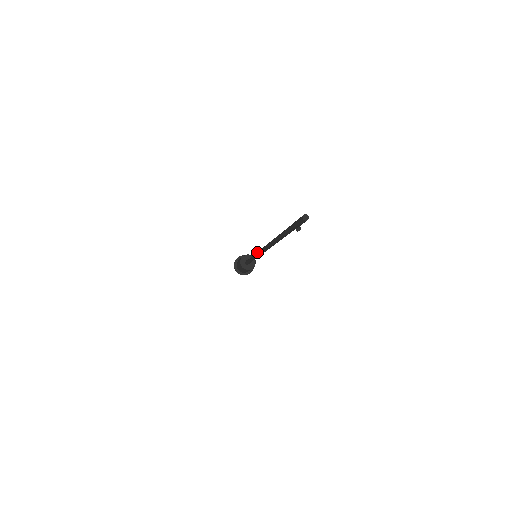
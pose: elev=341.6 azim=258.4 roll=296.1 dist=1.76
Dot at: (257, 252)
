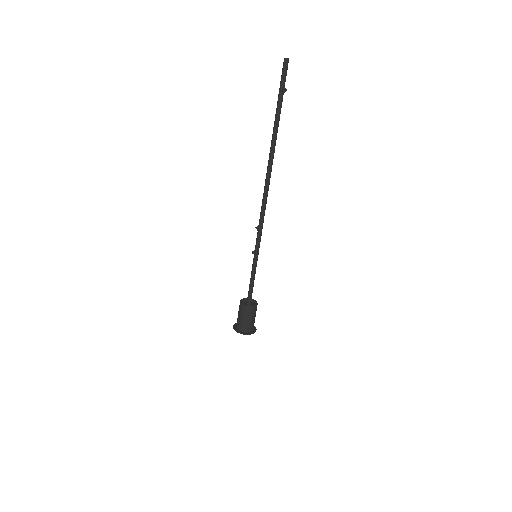
Dot at: (256, 227)
